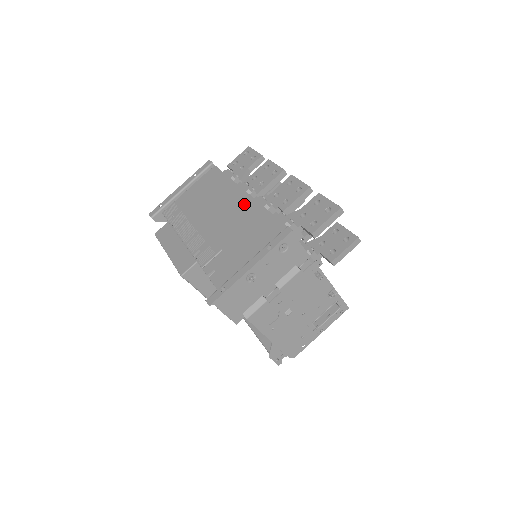
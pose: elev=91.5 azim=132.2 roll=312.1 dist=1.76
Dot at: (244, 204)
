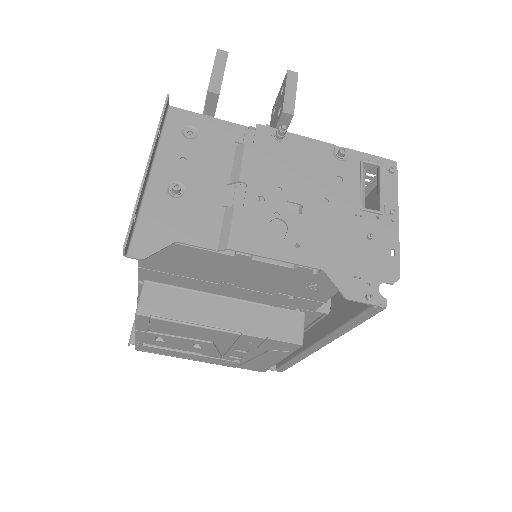
Dot at: occluded
